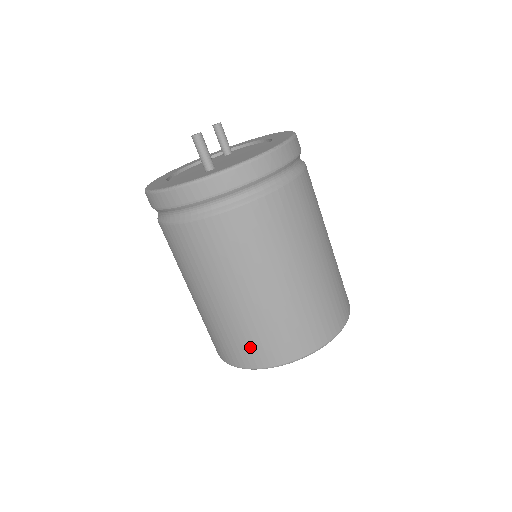
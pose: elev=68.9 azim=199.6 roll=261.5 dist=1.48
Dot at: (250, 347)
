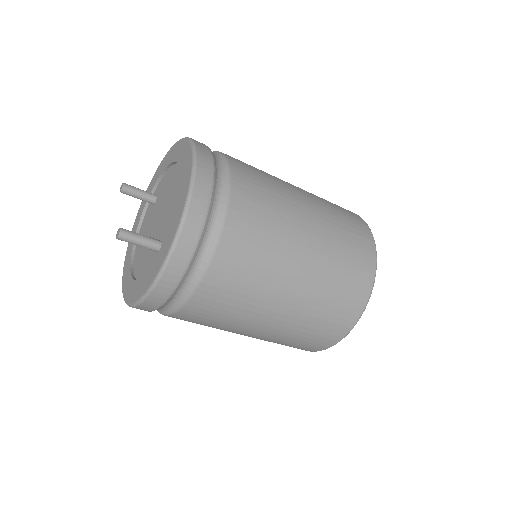
Dot at: (319, 335)
